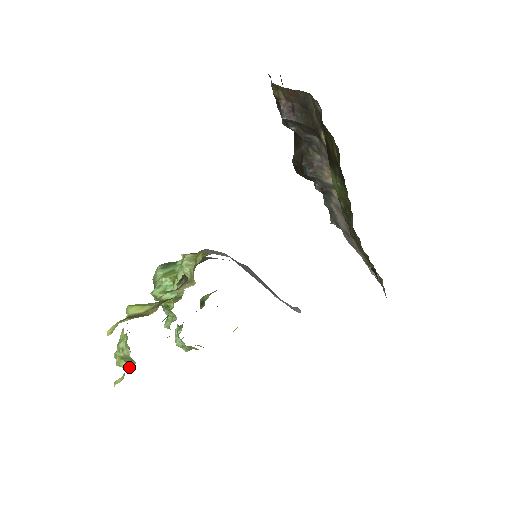
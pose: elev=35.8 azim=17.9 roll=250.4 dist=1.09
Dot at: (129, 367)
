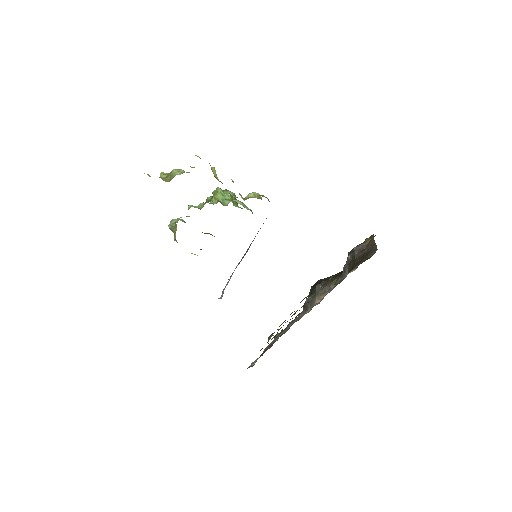
Dot at: (164, 179)
